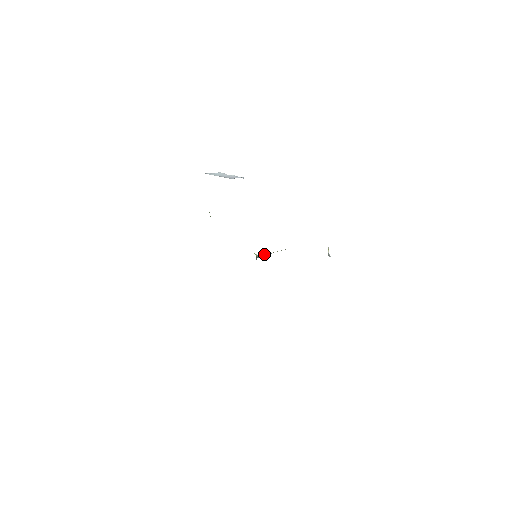
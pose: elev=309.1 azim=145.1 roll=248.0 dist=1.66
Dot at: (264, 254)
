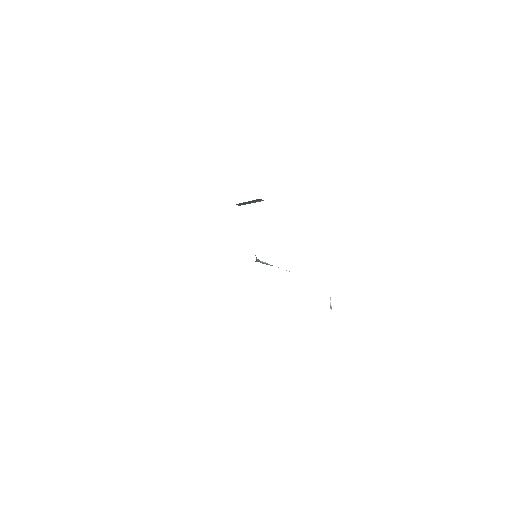
Dot at: (264, 262)
